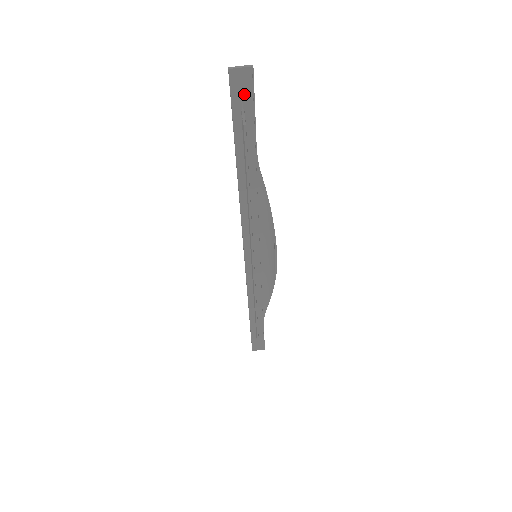
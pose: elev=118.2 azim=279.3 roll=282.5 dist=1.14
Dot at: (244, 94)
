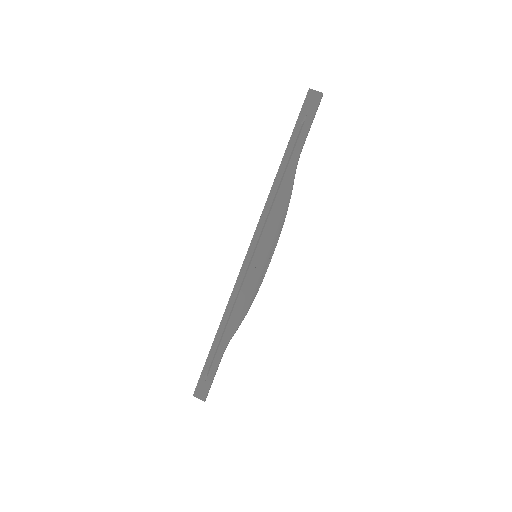
Dot at: (311, 108)
